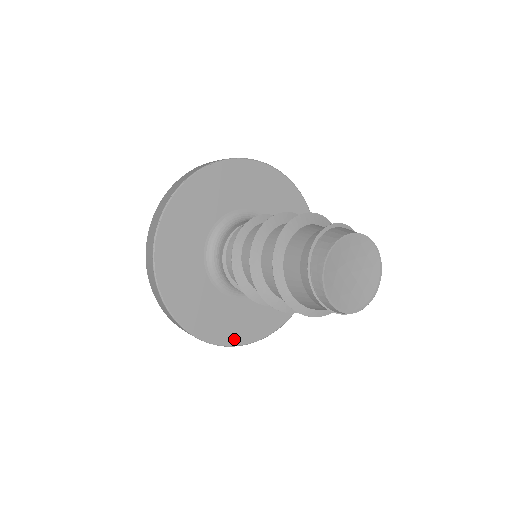
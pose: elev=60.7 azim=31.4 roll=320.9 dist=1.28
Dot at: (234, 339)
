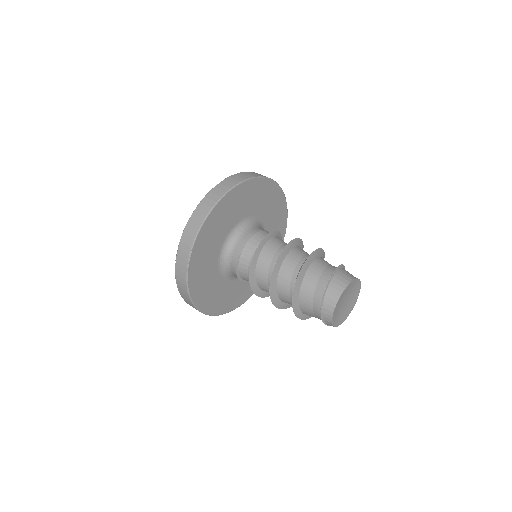
Dot at: (246, 297)
